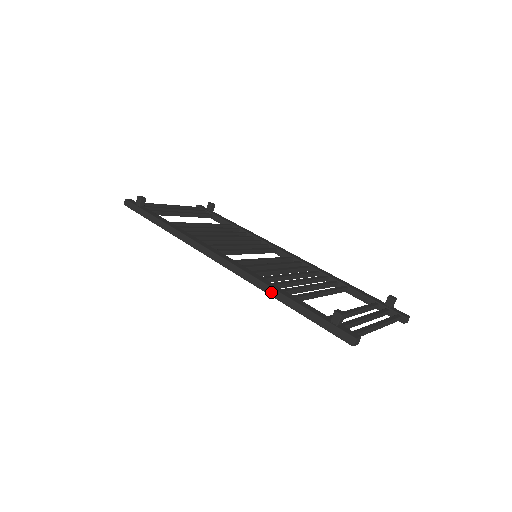
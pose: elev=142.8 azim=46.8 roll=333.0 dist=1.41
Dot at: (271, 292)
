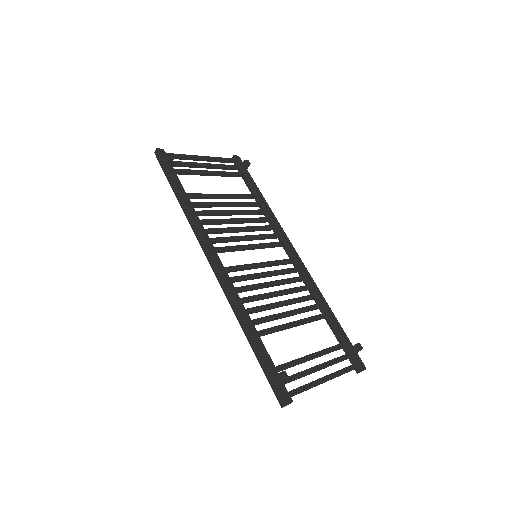
Dot at: (241, 322)
